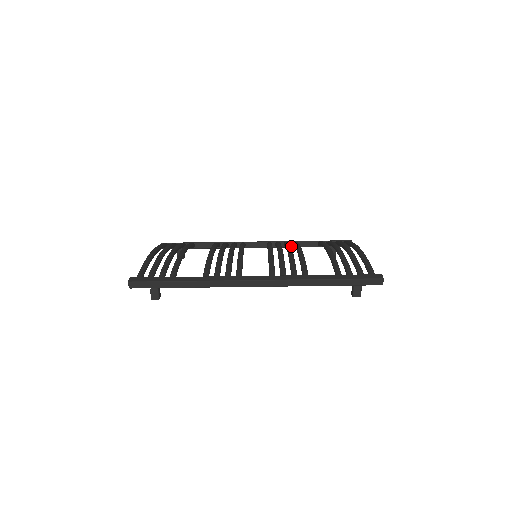
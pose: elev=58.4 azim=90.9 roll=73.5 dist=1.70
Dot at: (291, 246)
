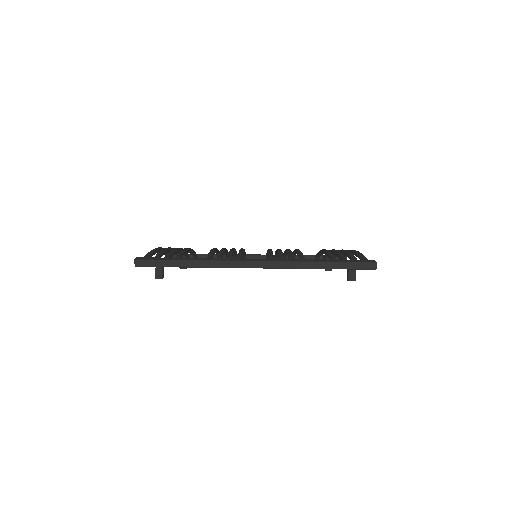
Dot at: occluded
